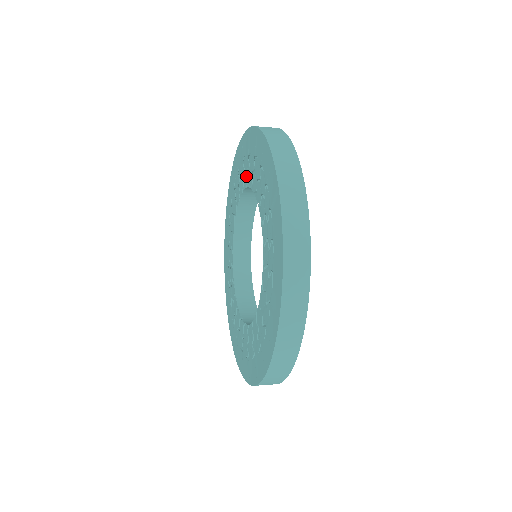
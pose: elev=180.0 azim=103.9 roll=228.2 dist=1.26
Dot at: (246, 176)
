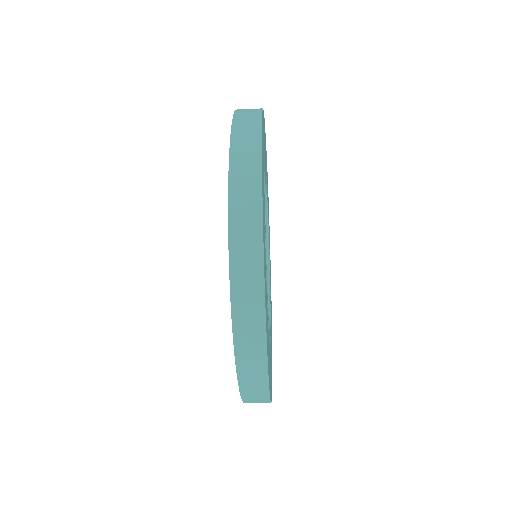
Dot at: occluded
